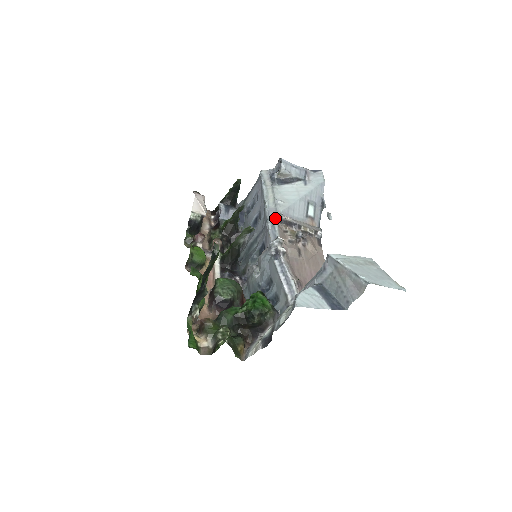
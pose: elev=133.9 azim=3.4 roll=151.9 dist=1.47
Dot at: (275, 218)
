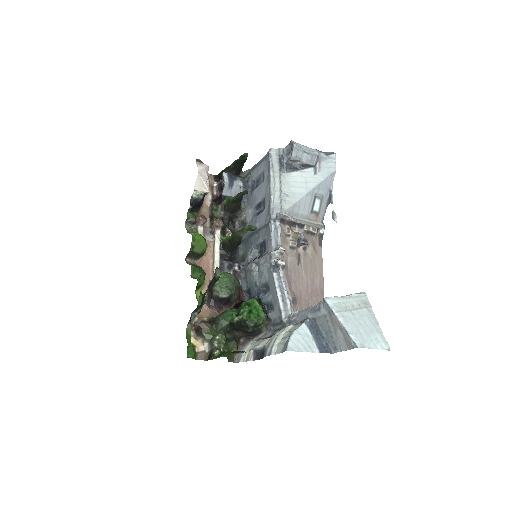
Dot at: (279, 219)
